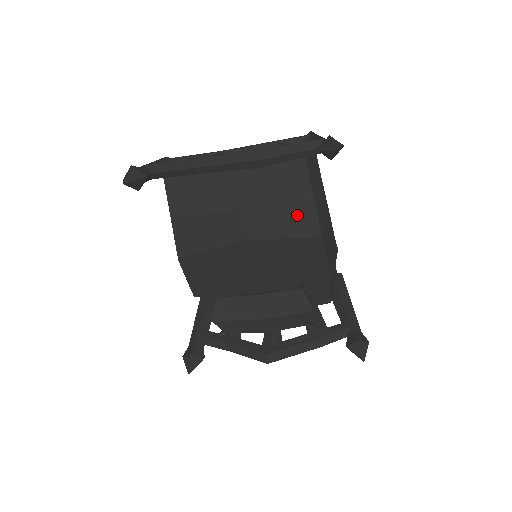
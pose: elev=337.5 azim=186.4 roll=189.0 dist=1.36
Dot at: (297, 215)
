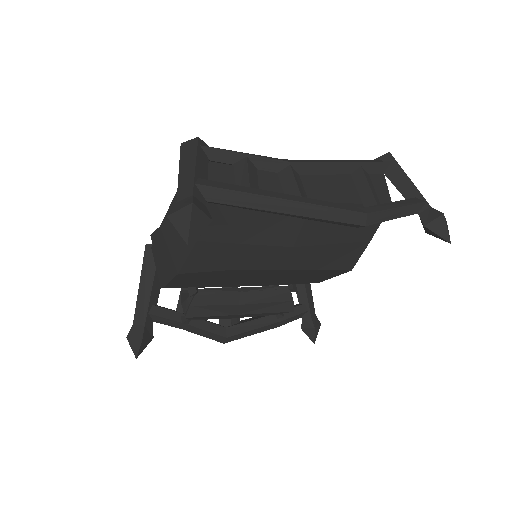
Dot at: (344, 253)
